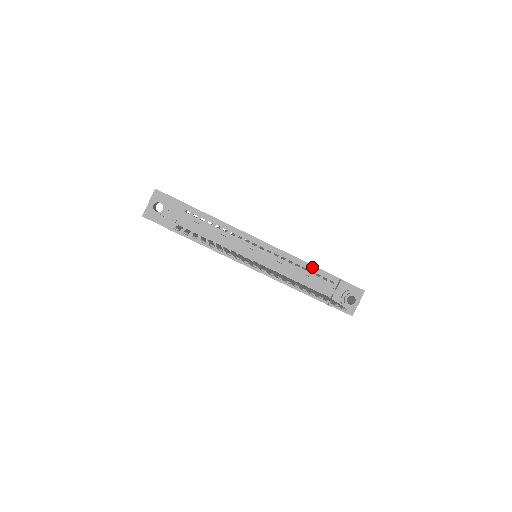
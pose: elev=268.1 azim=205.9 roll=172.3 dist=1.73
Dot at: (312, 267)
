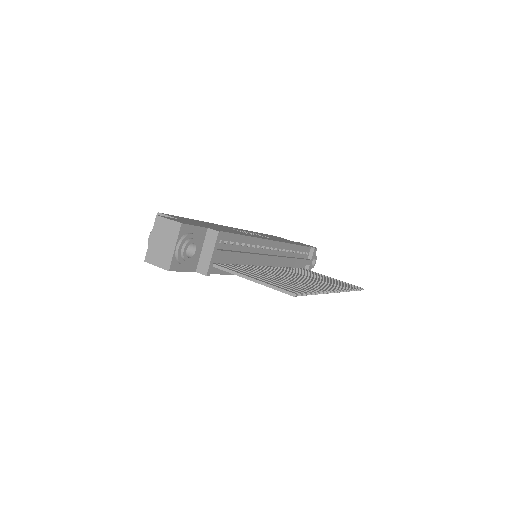
Dot at: (298, 247)
